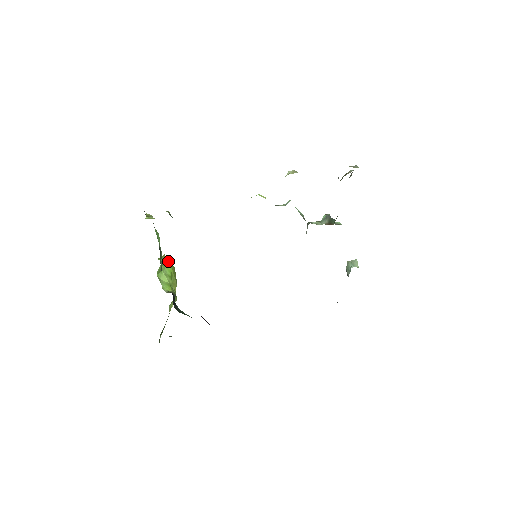
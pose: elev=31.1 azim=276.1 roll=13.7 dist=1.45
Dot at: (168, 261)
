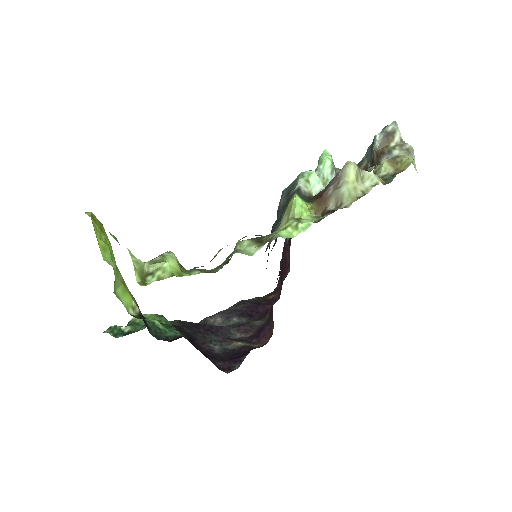
Dot at: (100, 230)
